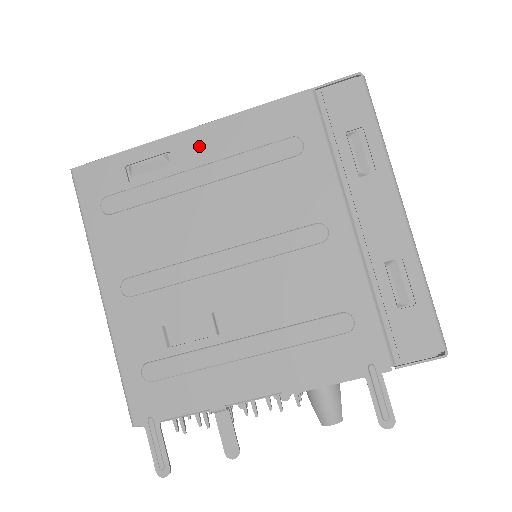
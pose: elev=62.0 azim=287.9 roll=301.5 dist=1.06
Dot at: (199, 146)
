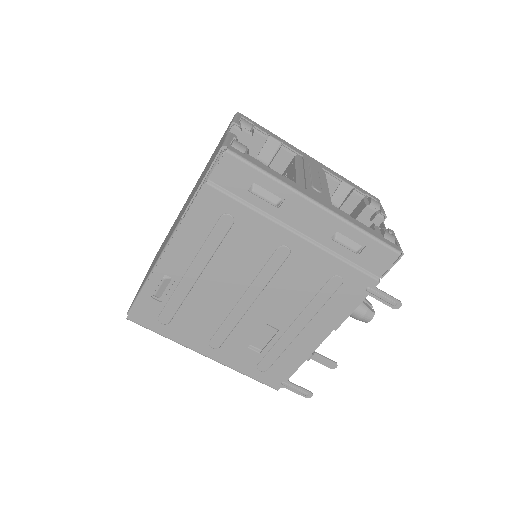
Dot at: (177, 259)
